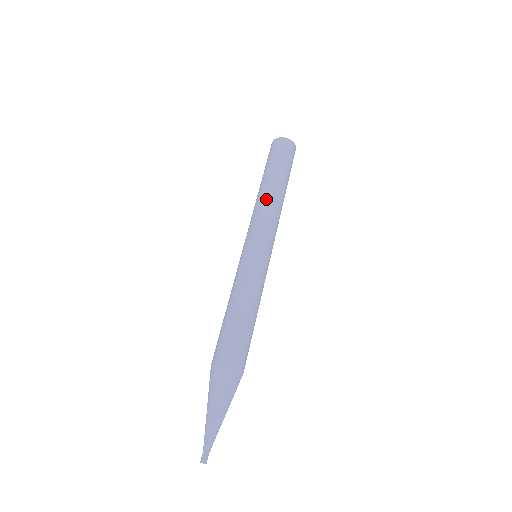
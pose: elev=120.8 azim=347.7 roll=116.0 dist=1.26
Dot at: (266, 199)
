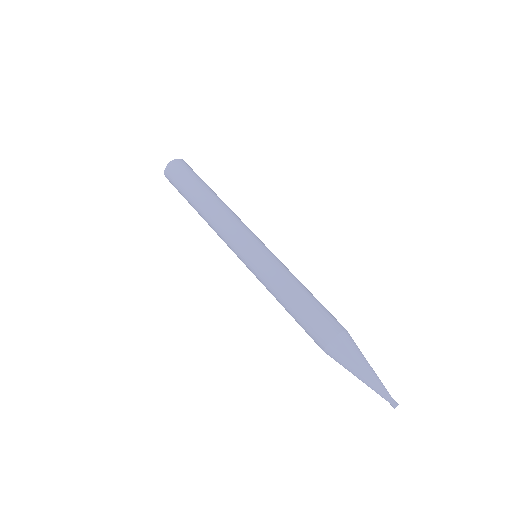
Dot at: (210, 221)
